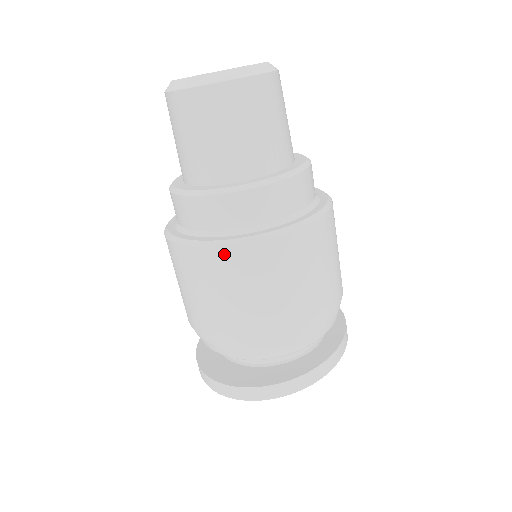
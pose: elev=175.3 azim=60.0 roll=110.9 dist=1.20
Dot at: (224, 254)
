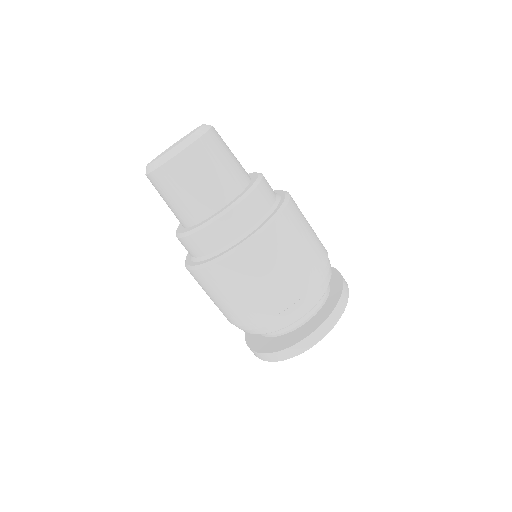
Dot at: (240, 256)
